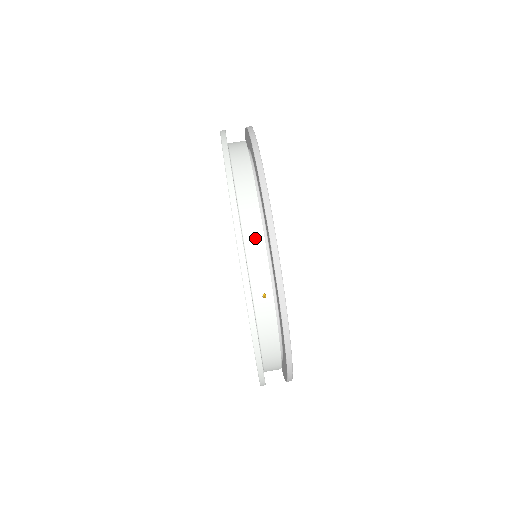
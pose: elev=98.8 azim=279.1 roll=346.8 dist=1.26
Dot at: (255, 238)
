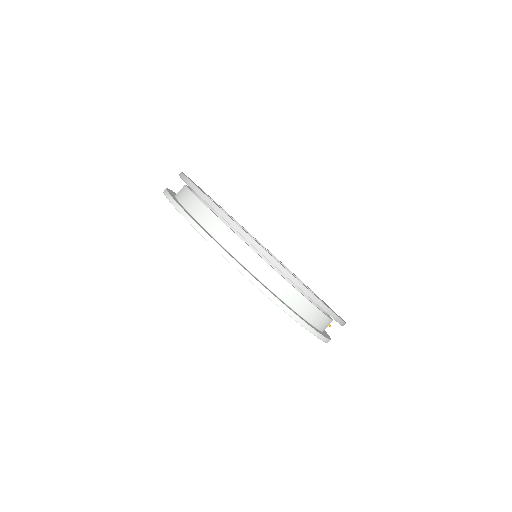
Dot at: (324, 323)
